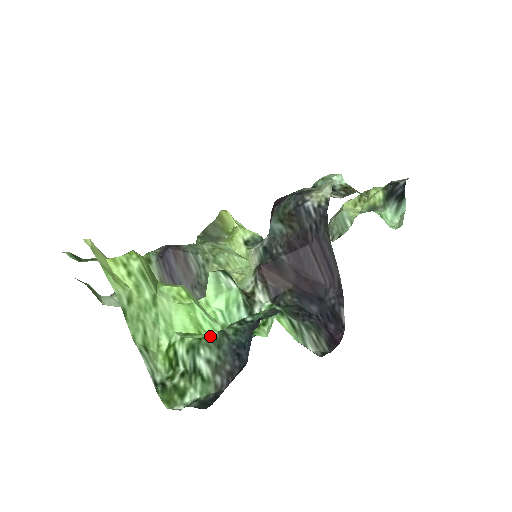
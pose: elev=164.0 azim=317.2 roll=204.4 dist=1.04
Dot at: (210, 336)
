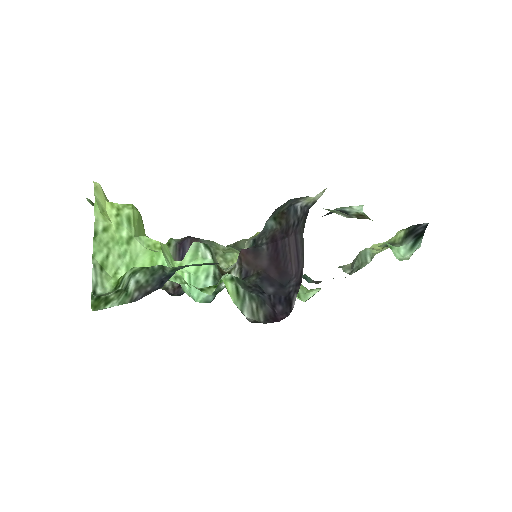
Dot at: (151, 267)
